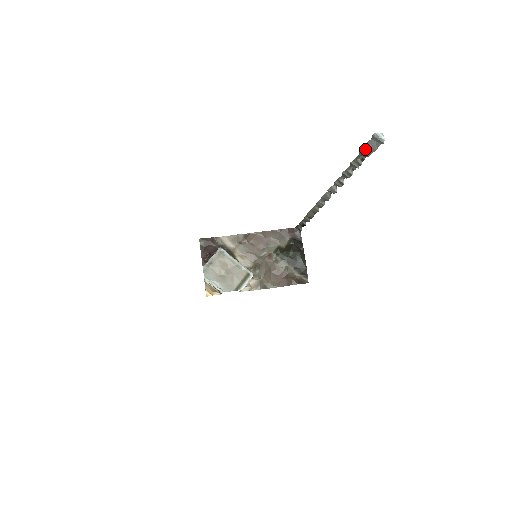
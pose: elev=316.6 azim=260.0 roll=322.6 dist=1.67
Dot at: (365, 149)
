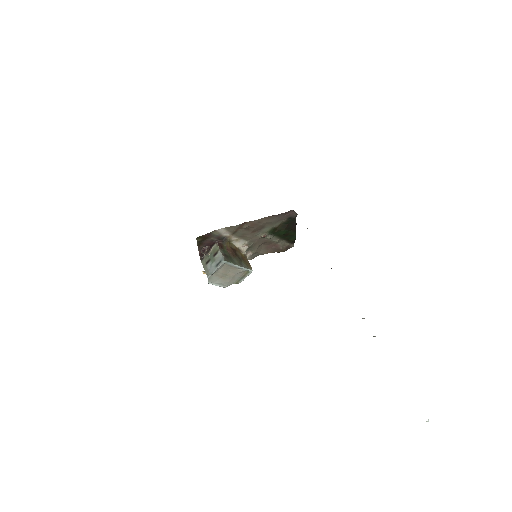
Dot at: occluded
